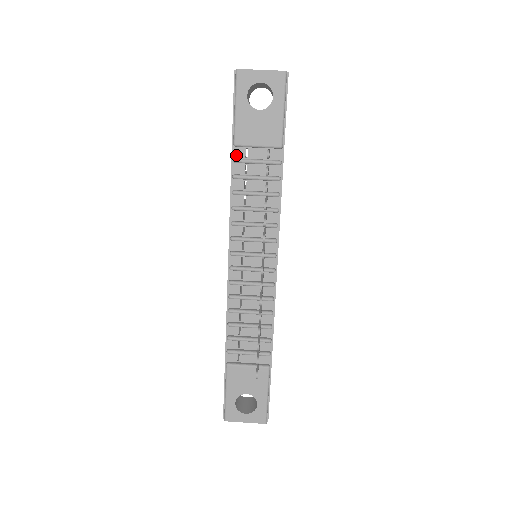
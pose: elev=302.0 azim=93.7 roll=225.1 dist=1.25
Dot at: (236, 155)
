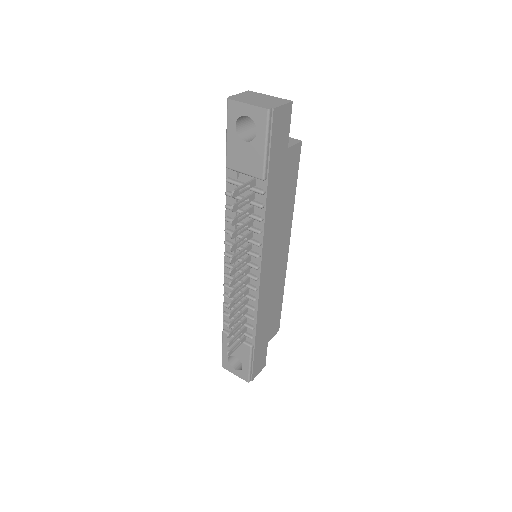
Dot at: (230, 175)
